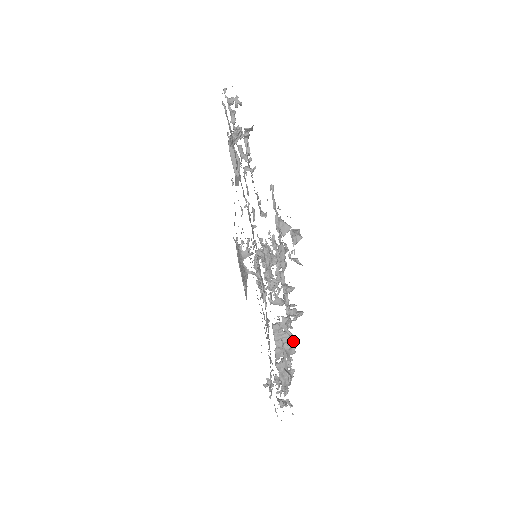
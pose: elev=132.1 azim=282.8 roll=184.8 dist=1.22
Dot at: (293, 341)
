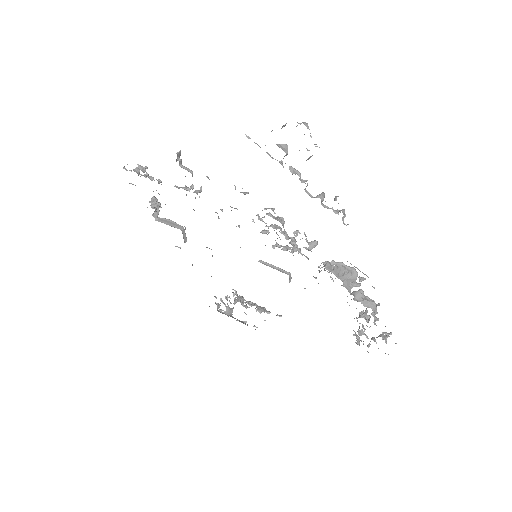
Dot at: (348, 266)
